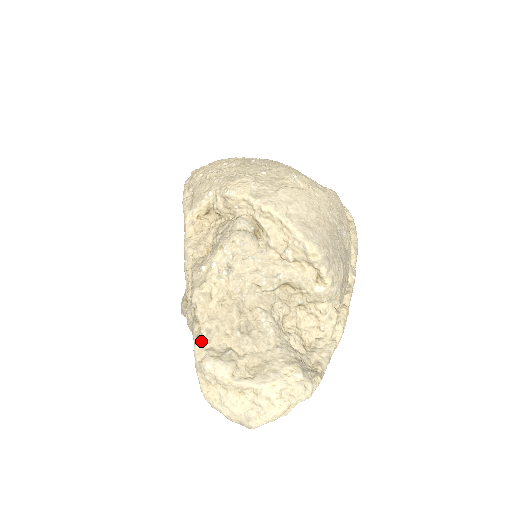
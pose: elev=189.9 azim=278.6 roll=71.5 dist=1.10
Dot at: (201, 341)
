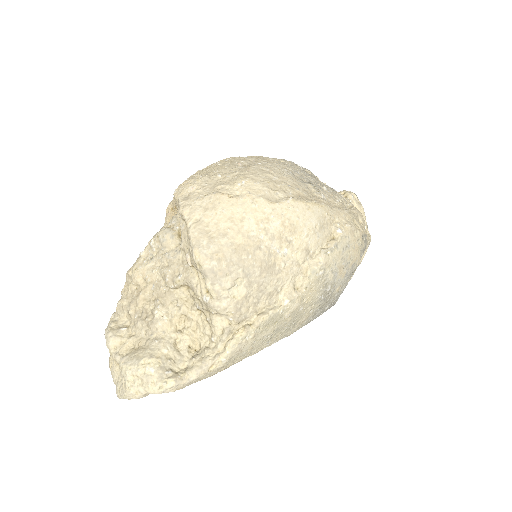
Dot at: (115, 313)
